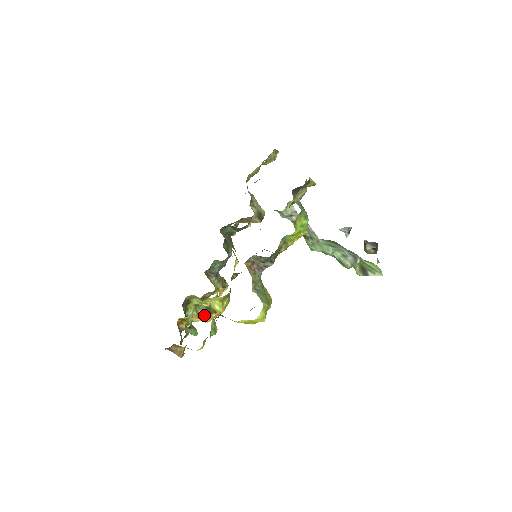
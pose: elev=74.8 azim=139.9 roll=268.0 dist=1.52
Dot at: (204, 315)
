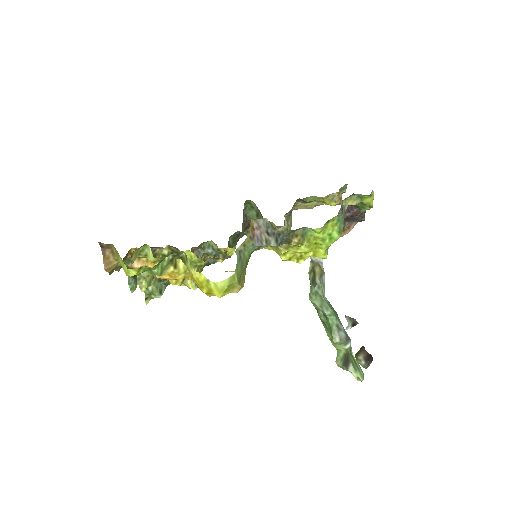
Dot at: (164, 256)
